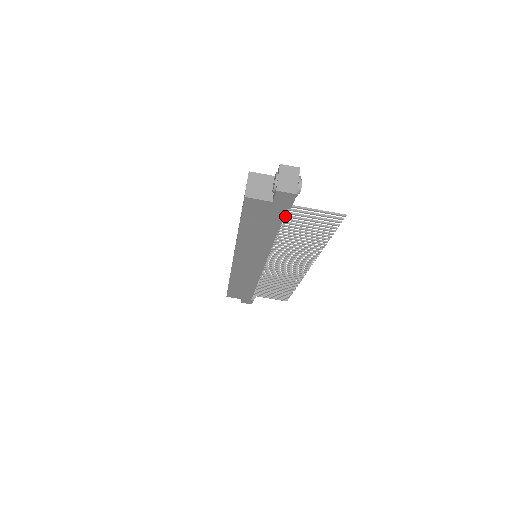
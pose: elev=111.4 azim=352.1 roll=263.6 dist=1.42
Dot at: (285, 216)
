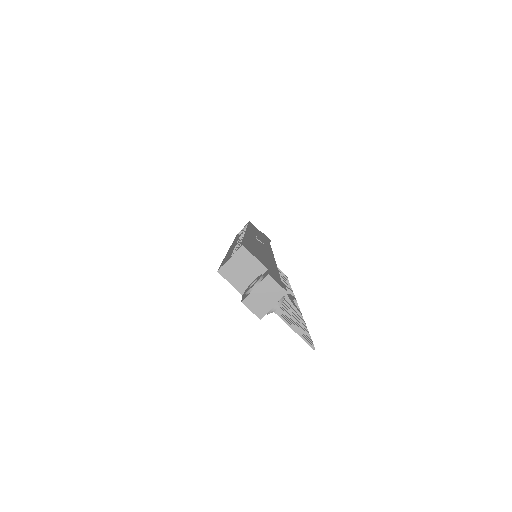
Dot at: occluded
